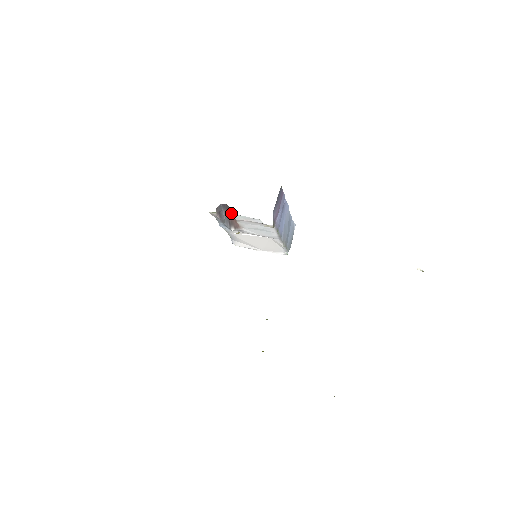
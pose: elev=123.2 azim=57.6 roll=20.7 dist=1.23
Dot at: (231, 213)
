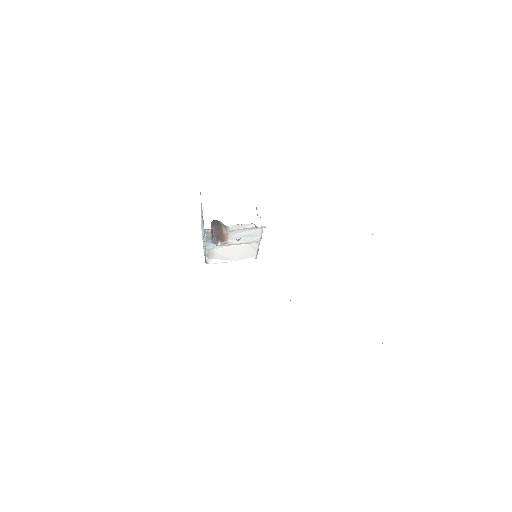
Dot at: (220, 228)
